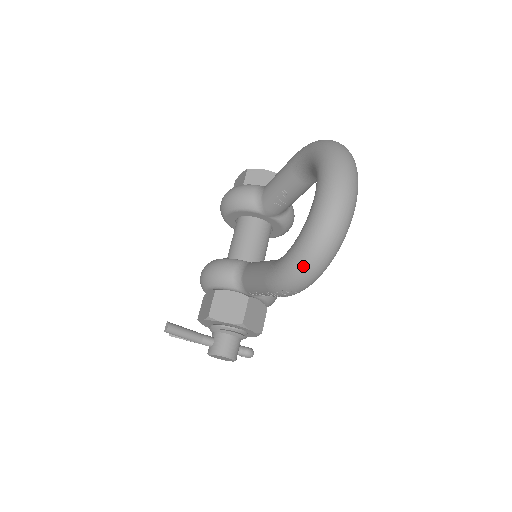
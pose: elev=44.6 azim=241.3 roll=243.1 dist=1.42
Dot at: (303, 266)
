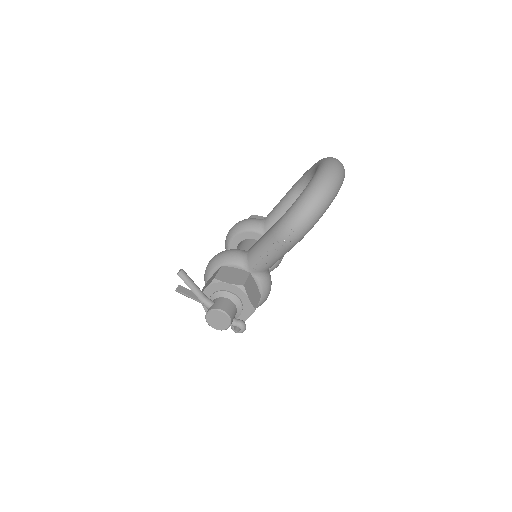
Dot at: (308, 201)
